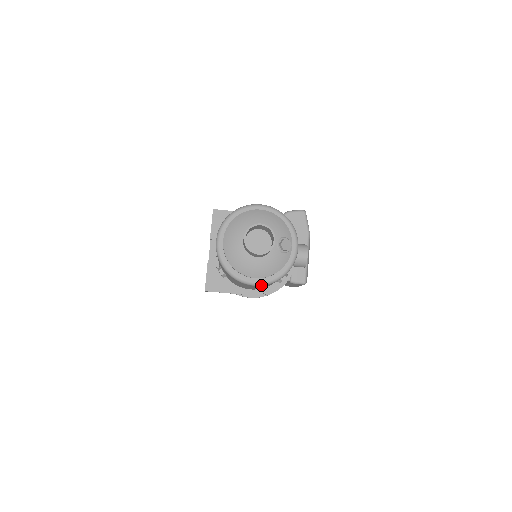
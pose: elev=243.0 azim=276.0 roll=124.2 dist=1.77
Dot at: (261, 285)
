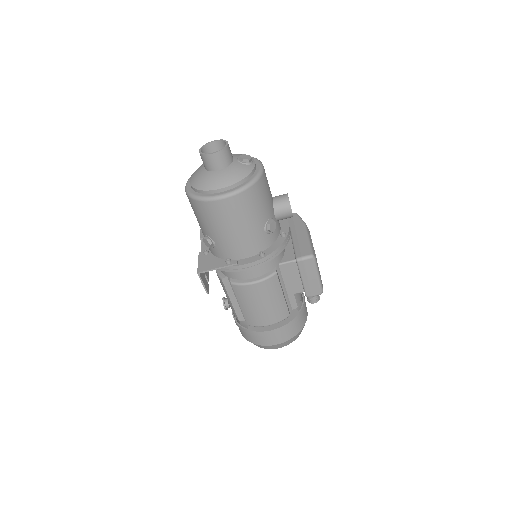
Dot at: (231, 195)
